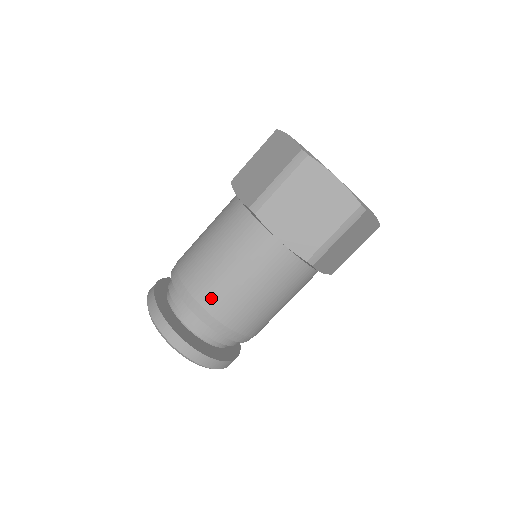
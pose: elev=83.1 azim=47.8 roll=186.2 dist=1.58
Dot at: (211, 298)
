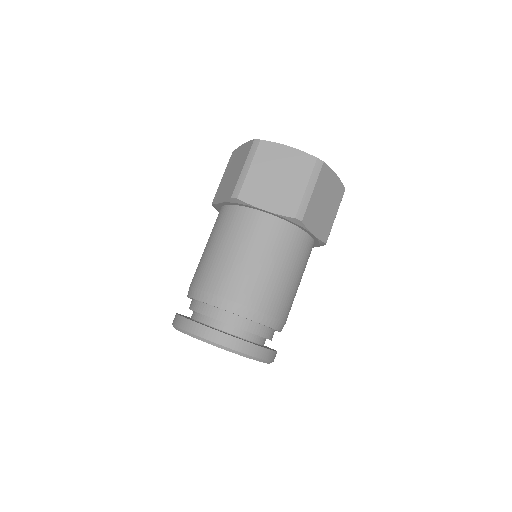
Dot at: (228, 286)
